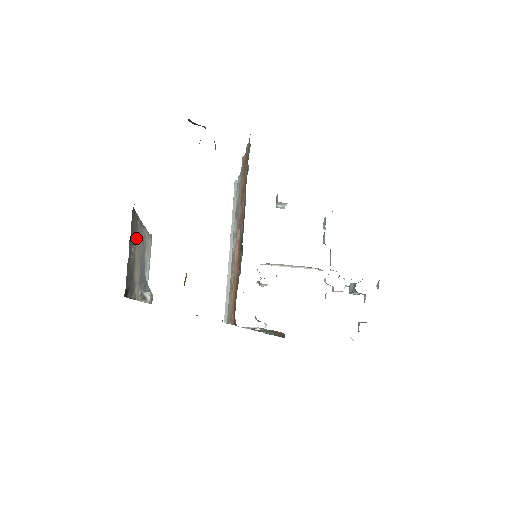
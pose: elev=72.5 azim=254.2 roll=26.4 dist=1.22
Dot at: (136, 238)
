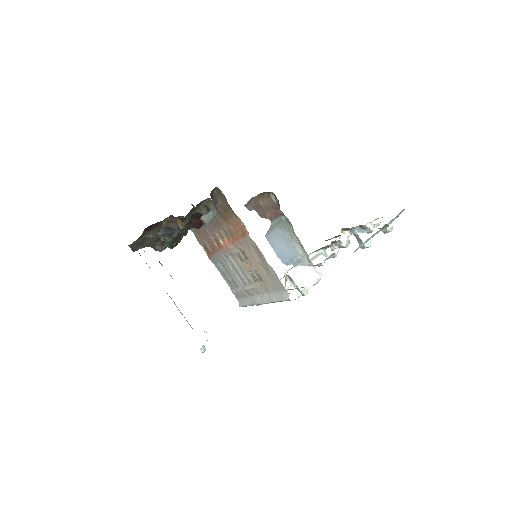
Dot at: occluded
